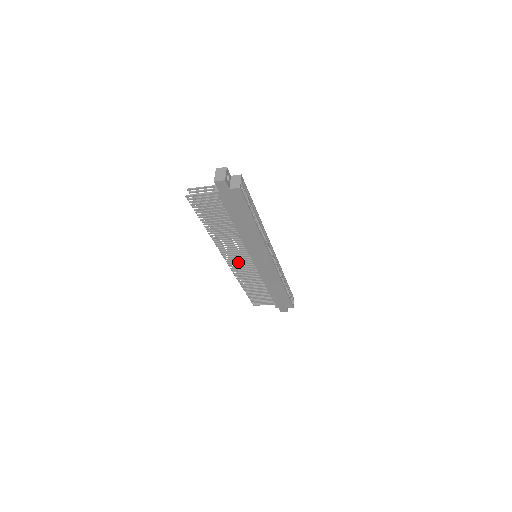
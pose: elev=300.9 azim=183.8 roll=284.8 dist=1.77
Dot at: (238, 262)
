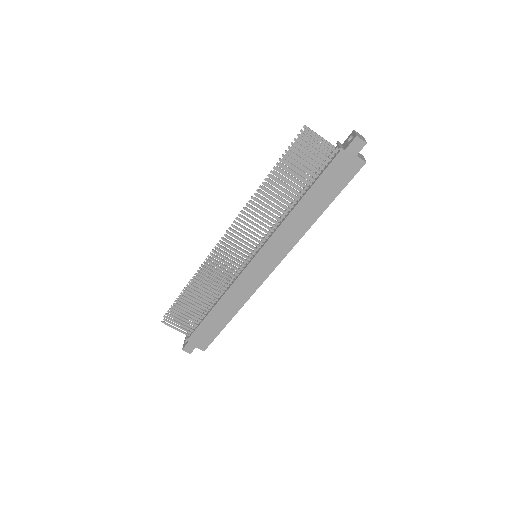
Dot at: (234, 249)
